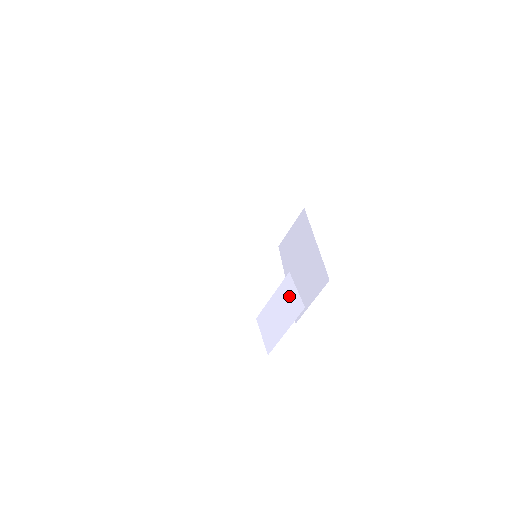
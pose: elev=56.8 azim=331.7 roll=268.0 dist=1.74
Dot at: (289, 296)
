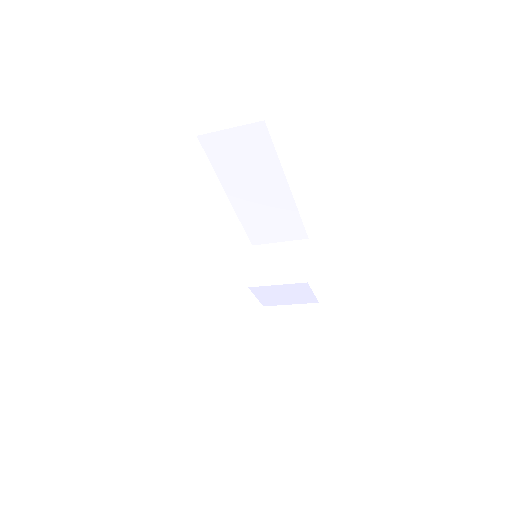
Dot at: (302, 293)
